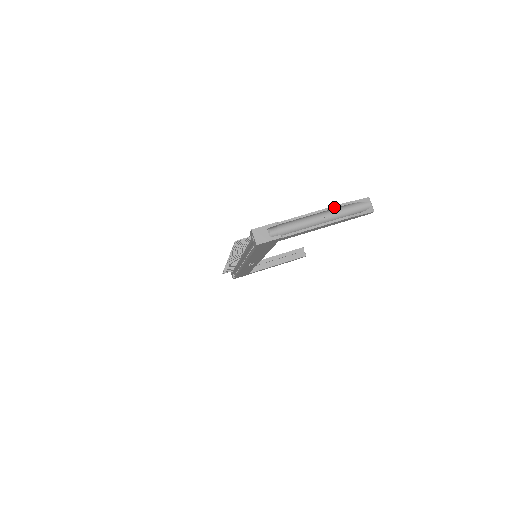
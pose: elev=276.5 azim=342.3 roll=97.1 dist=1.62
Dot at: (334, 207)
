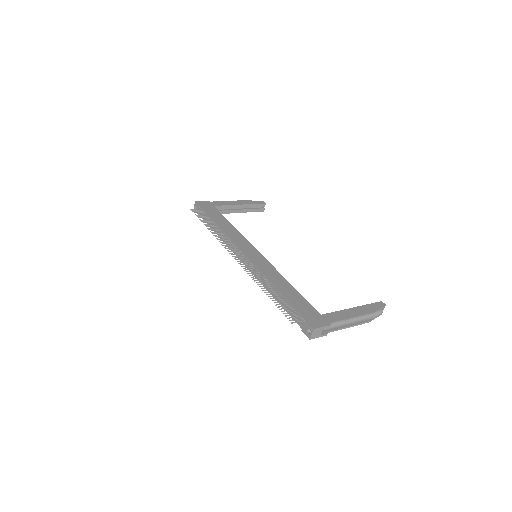
Dot at: (366, 315)
